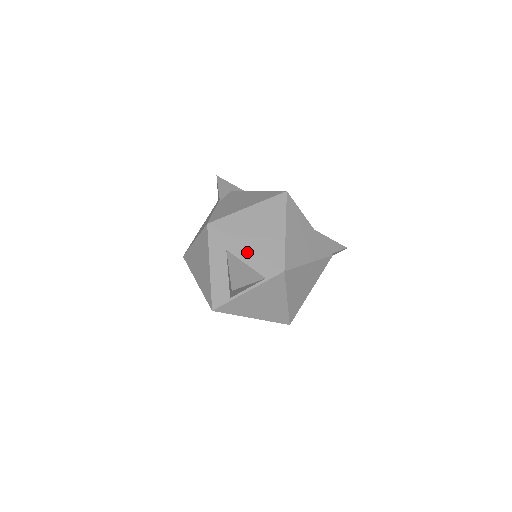
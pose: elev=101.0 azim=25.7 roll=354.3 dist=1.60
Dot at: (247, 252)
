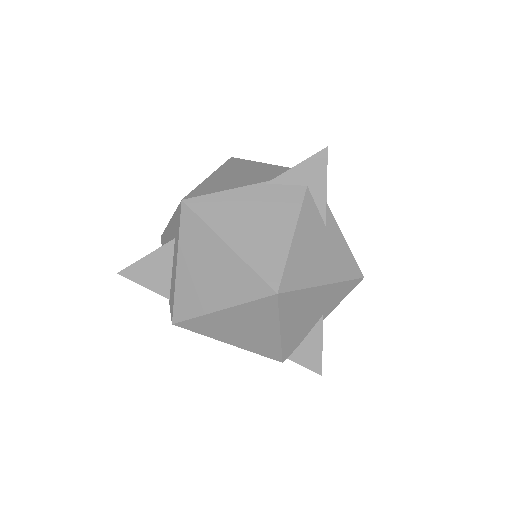
Dot at: (175, 269)
